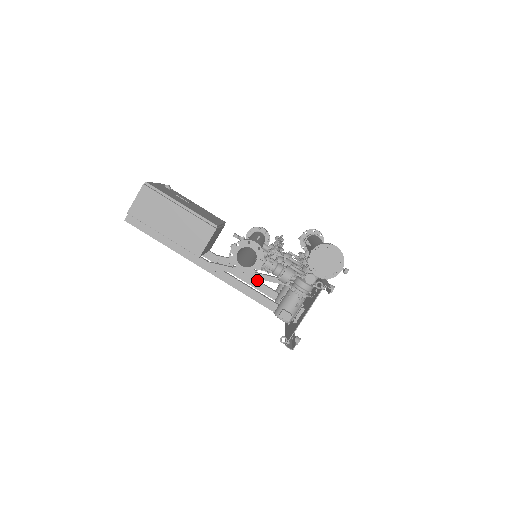
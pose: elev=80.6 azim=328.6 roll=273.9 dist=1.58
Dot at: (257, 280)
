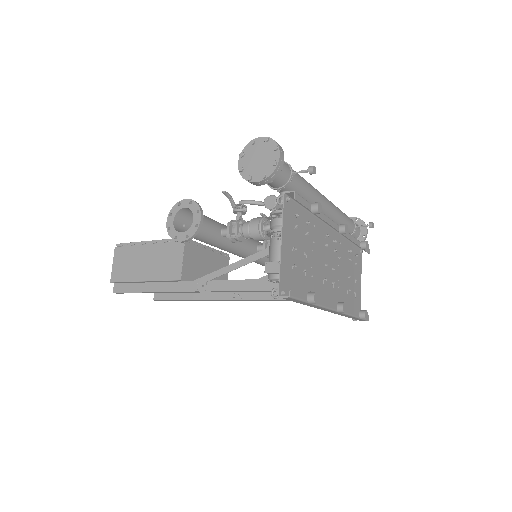
Dot at: occluded
